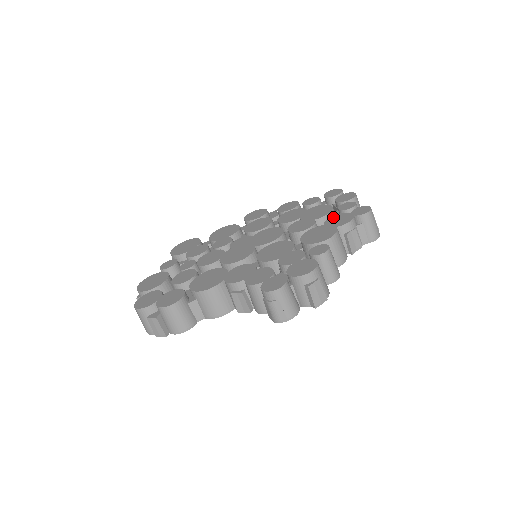
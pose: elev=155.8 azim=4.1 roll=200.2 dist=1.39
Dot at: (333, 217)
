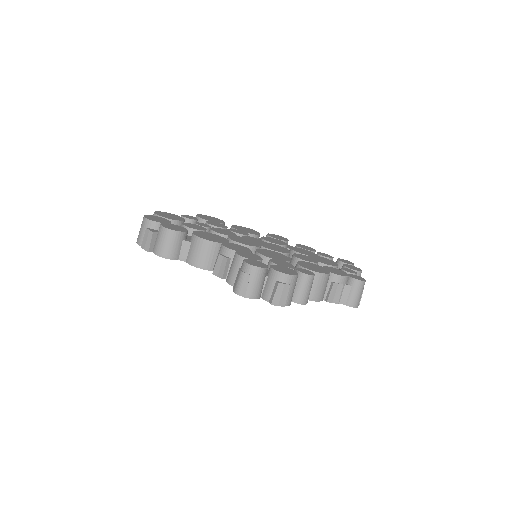
Dot at: (333, 268)
